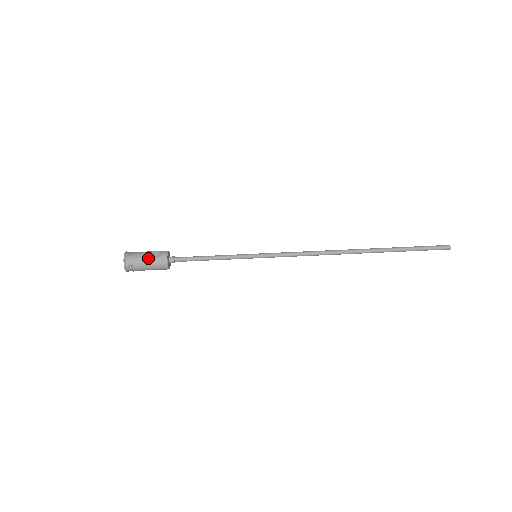
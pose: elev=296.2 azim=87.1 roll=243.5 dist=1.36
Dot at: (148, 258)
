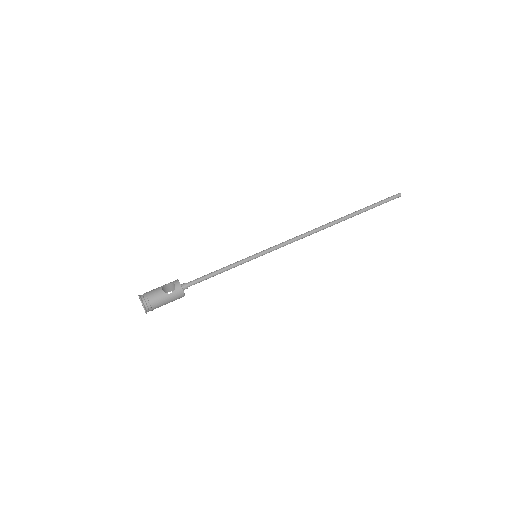
Dot at: (164, 294)
